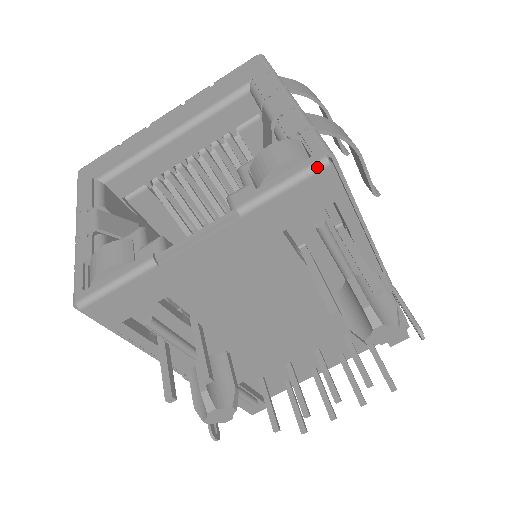
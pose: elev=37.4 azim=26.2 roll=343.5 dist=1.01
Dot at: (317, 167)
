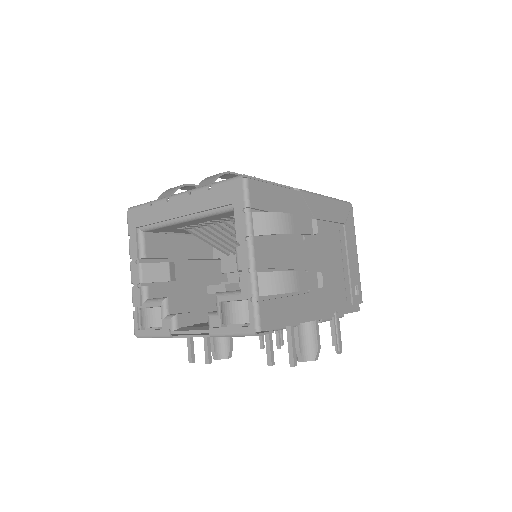
Dot at: (250, 335)
